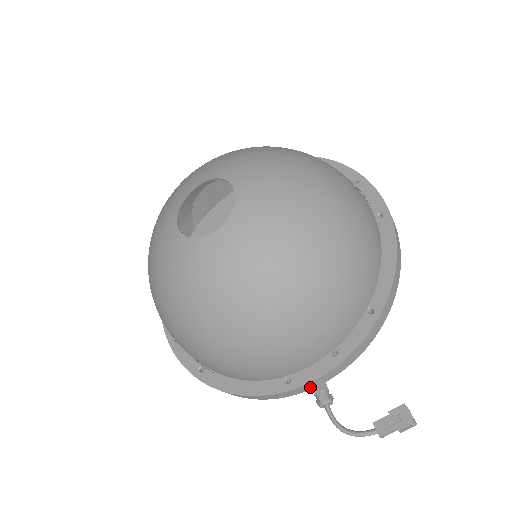
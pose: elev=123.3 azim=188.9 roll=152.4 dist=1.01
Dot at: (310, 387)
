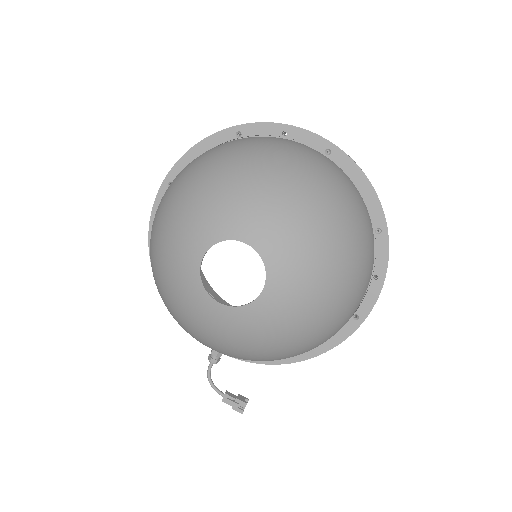
Dot at: occluded
